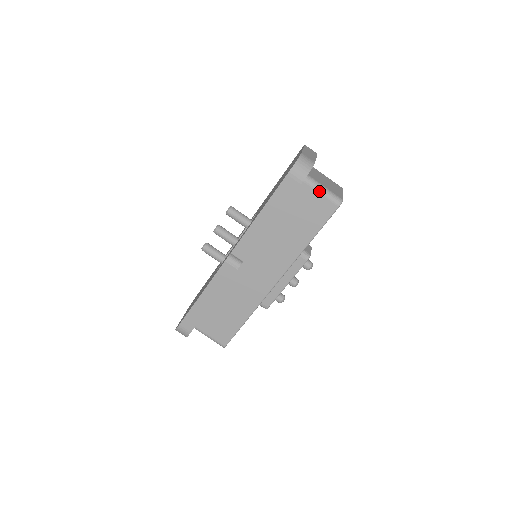
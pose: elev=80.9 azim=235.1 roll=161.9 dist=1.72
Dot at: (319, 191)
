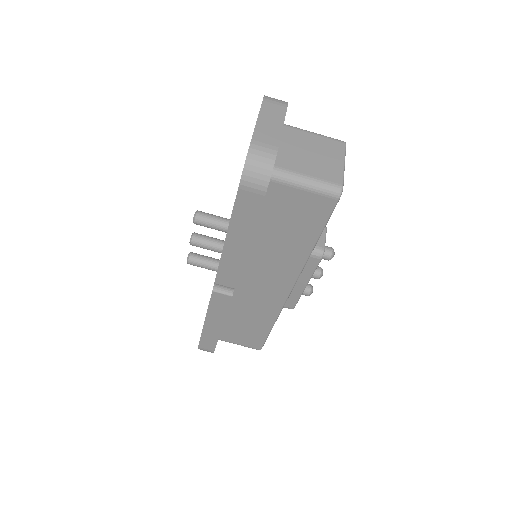
Dot at: (300, 187)
